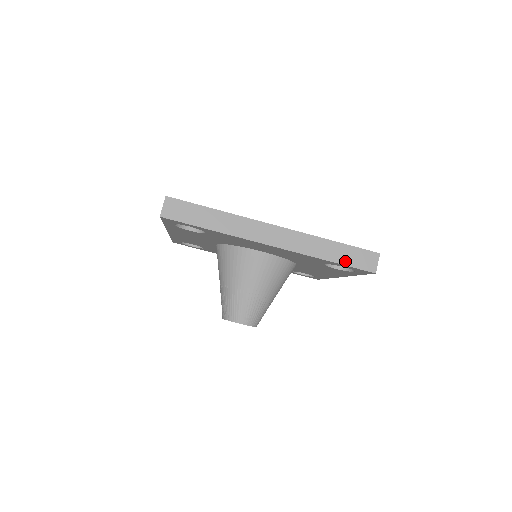
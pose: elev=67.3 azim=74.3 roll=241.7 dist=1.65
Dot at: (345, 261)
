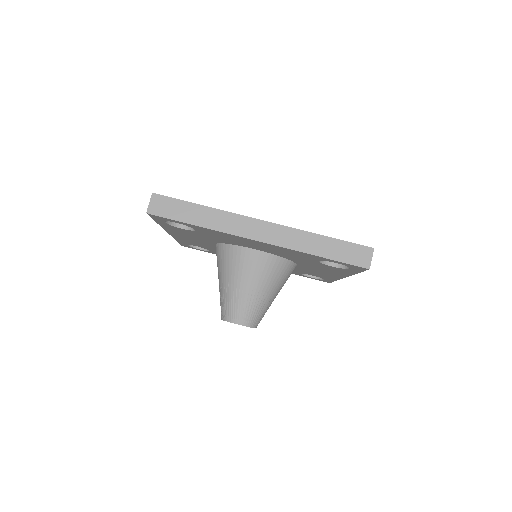
Dot at: (336, 256)
